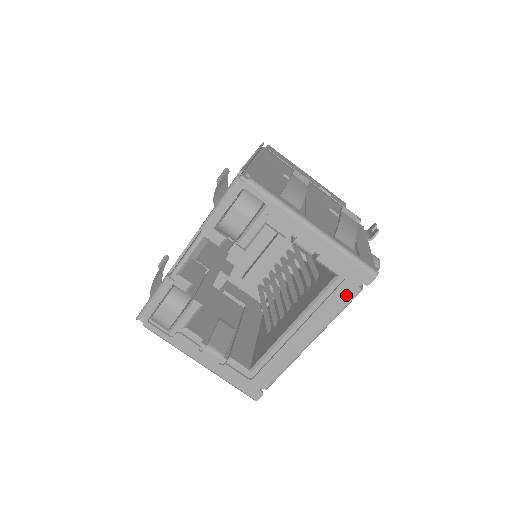
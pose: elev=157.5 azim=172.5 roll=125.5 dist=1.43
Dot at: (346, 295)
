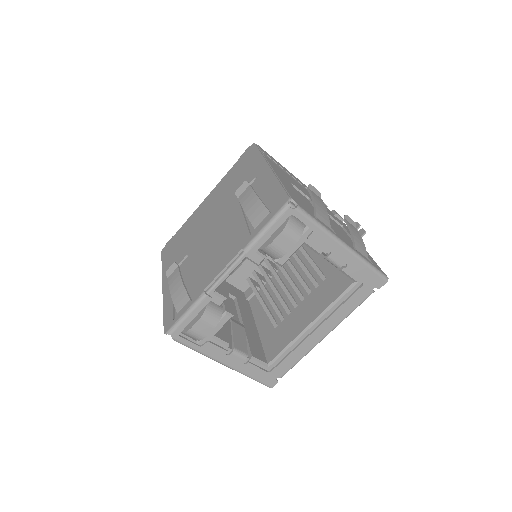
Dot at: (361, 297)
